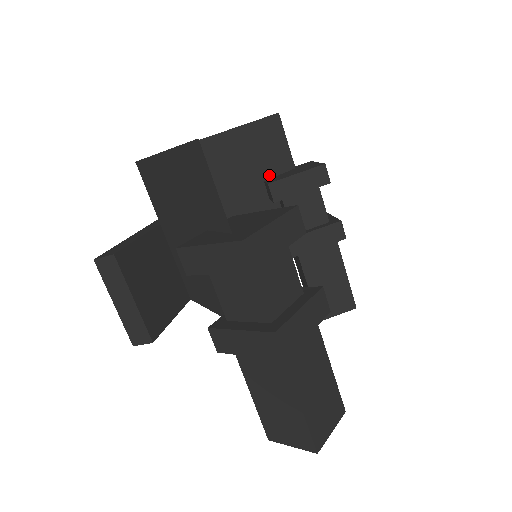
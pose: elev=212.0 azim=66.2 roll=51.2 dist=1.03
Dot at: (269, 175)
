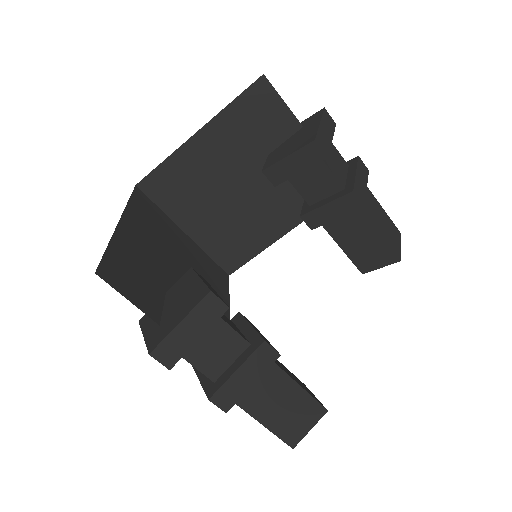
Dot at: (273, 146)
